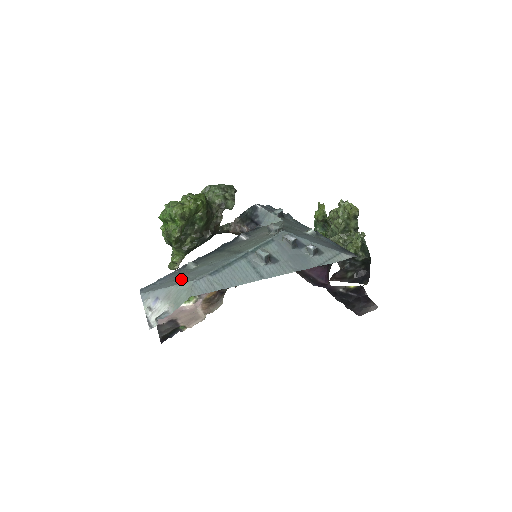
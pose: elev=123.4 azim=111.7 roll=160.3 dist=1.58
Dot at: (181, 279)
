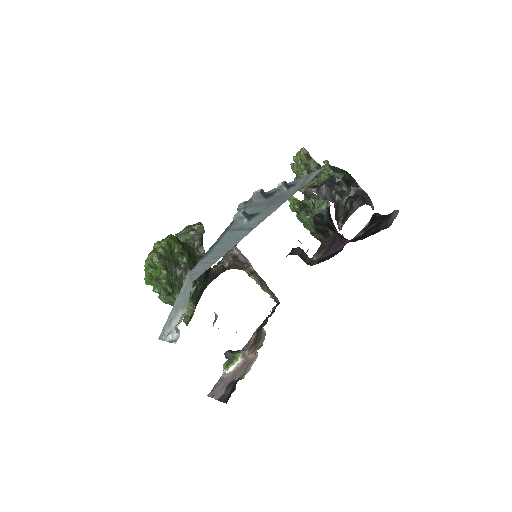
Dot at: occluded
